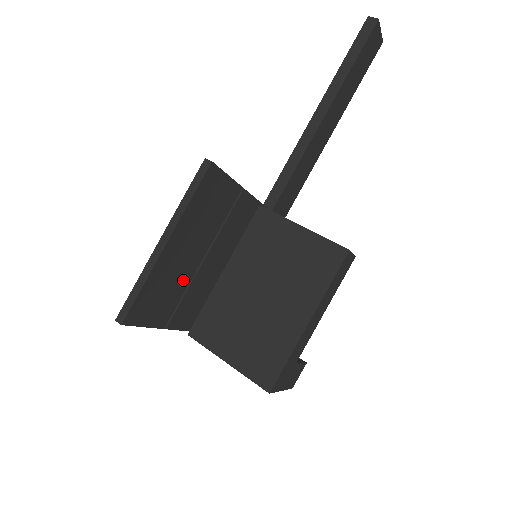
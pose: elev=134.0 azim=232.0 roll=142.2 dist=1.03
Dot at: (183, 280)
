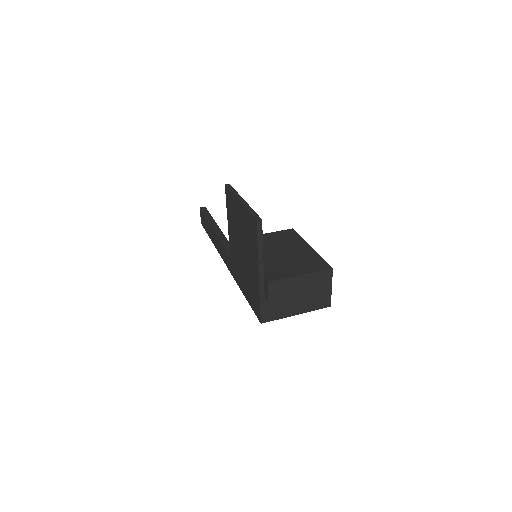
Dot at: occluded
